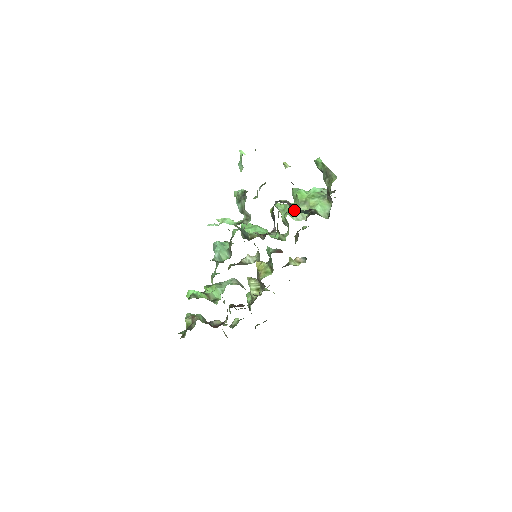
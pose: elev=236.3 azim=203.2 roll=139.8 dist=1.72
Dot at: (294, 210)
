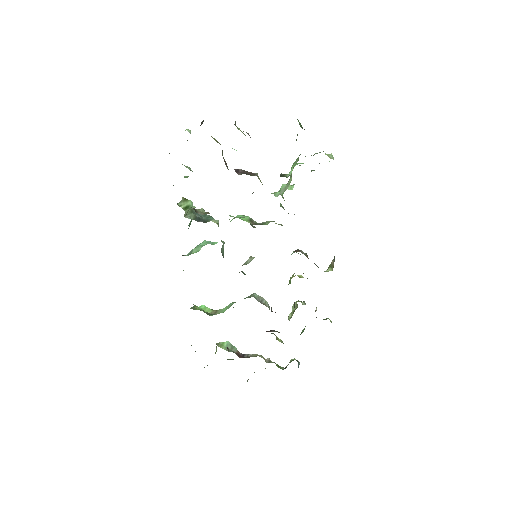
Dot at: occluded
